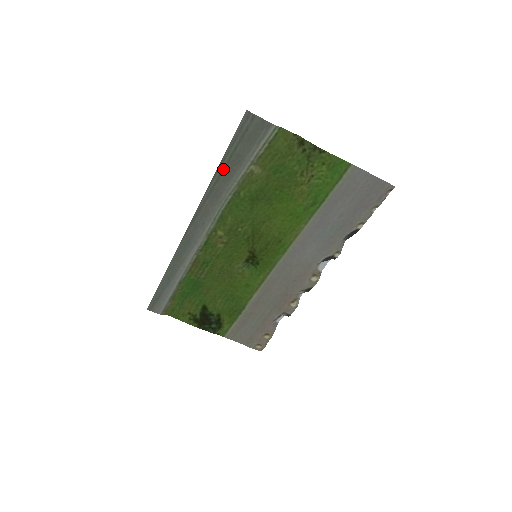
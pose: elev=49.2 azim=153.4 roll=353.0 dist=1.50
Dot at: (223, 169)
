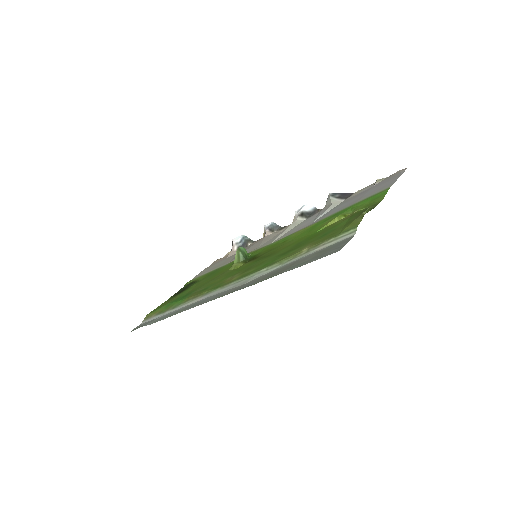
Dot at: (276, 274)
